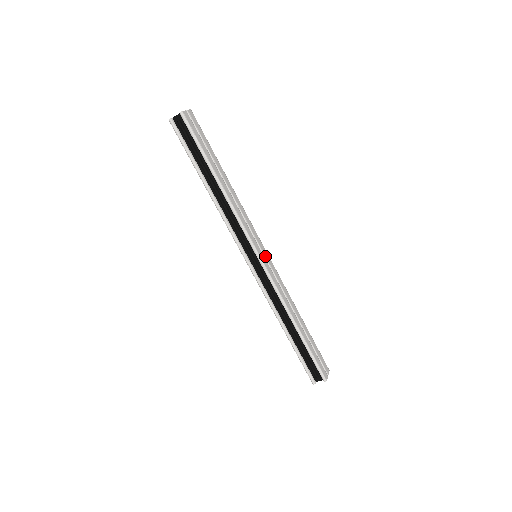
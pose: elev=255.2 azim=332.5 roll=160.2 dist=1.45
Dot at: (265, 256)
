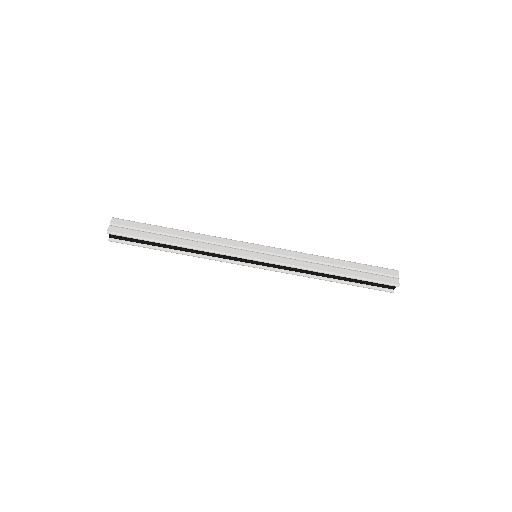
Dot at: (261, 251)
